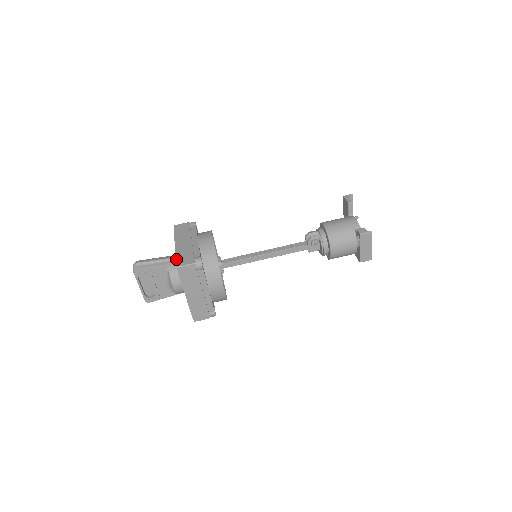
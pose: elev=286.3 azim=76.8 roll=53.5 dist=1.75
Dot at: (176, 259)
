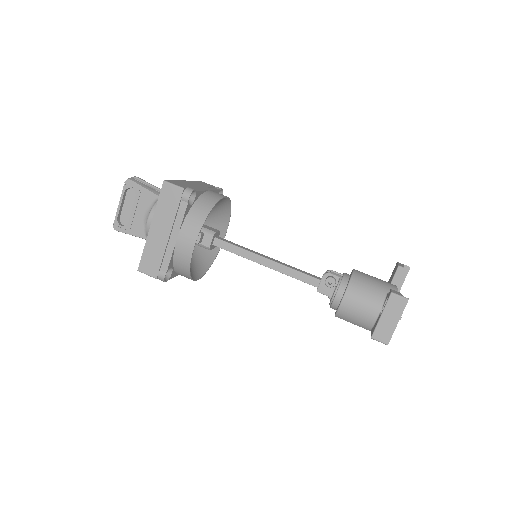
Dot at: (171, 180)
